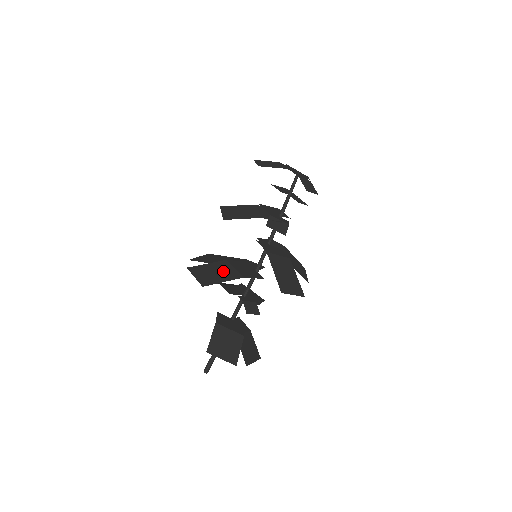
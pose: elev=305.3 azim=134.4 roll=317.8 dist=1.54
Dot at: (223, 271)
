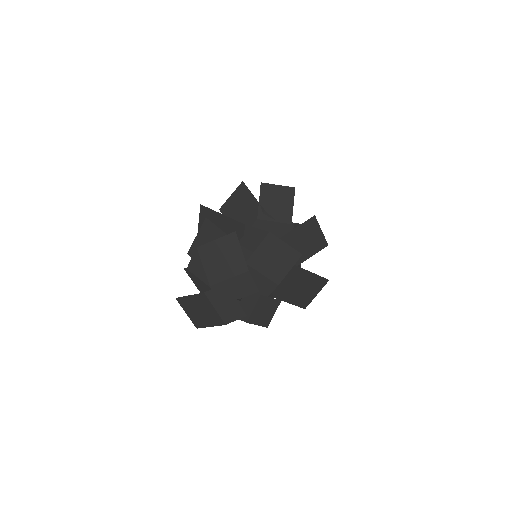
Dot at: occluded
